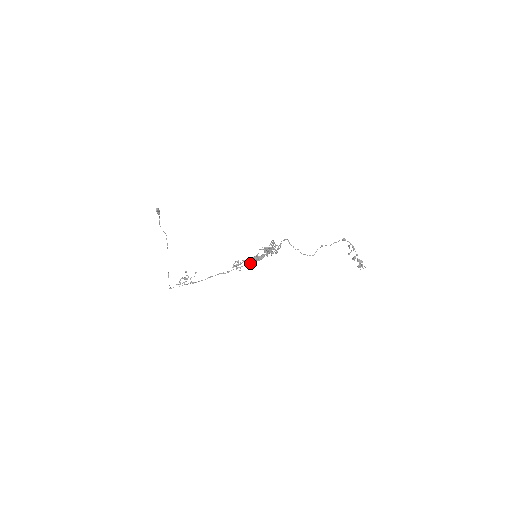
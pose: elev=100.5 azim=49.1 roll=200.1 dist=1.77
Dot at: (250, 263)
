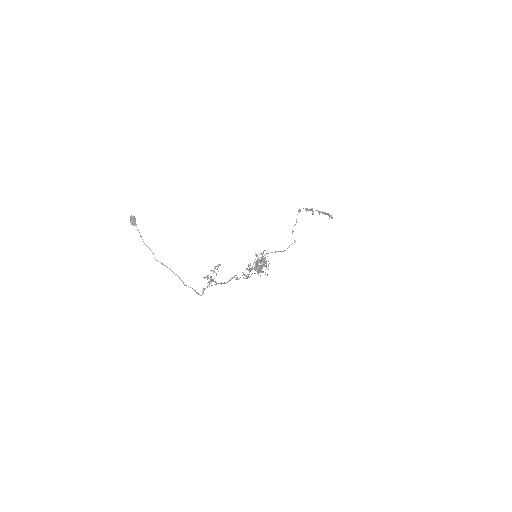
Dot at: (257, 272)
